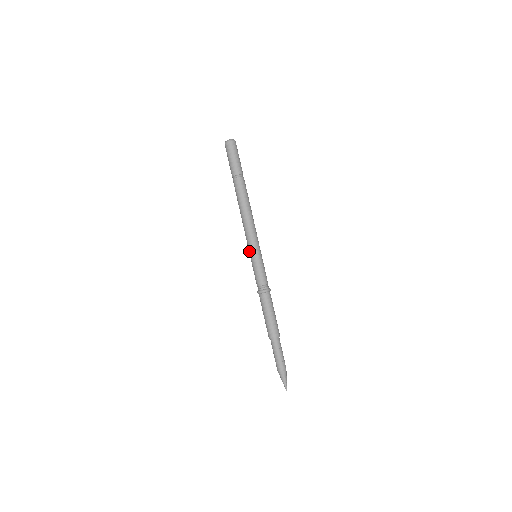
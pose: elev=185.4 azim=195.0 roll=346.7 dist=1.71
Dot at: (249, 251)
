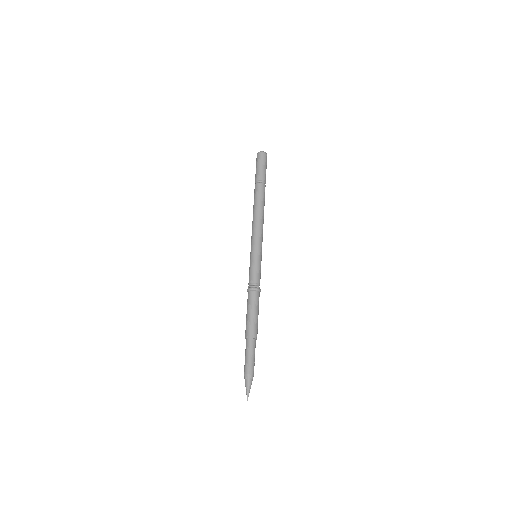
Dot at: (254, 248)
